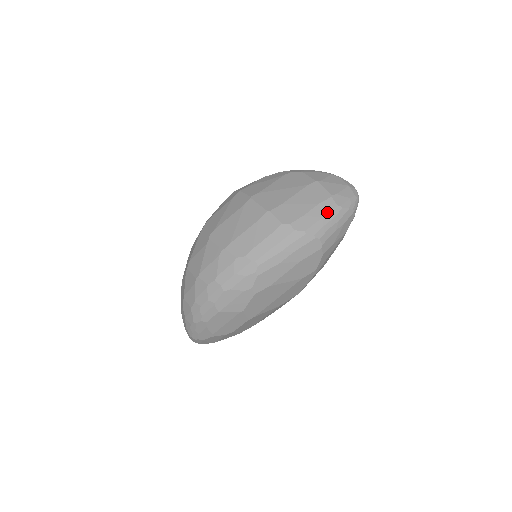
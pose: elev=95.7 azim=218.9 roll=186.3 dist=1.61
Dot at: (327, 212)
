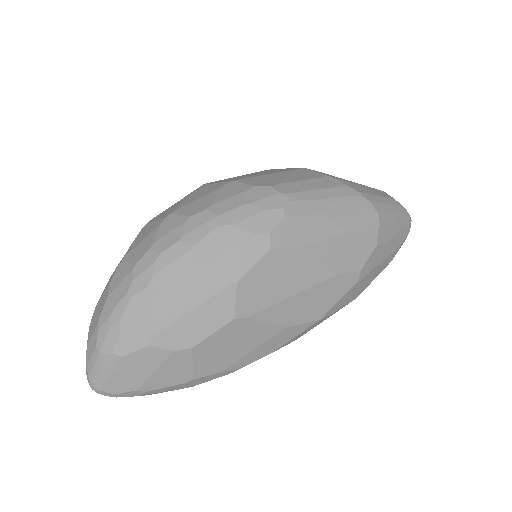
Dot at: (384, 196)
